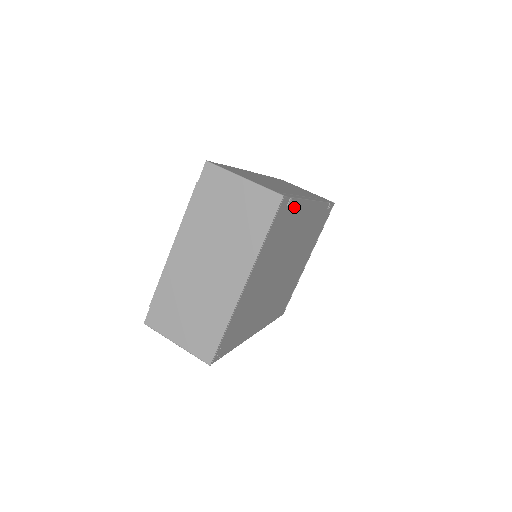
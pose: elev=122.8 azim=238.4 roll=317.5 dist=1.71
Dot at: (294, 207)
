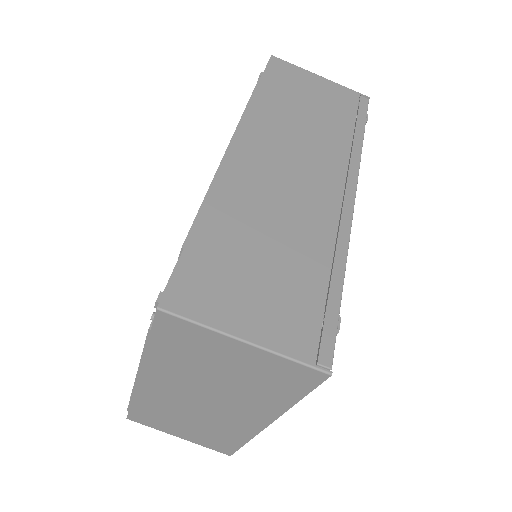
Dot at: occluded
